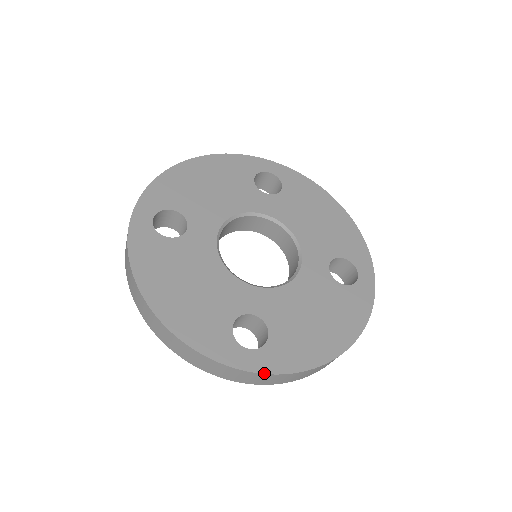
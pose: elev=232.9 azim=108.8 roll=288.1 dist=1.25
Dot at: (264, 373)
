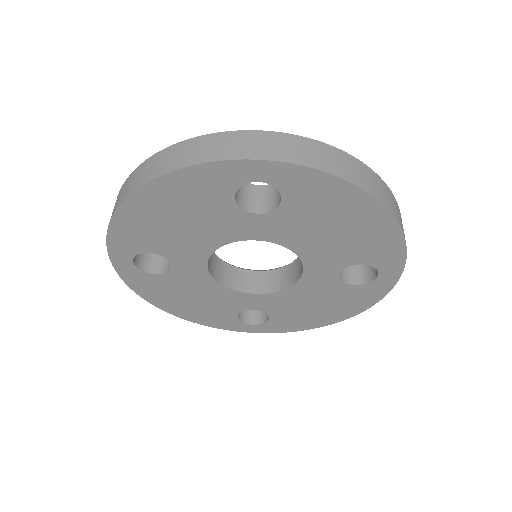
Dot at: (284, 134)
